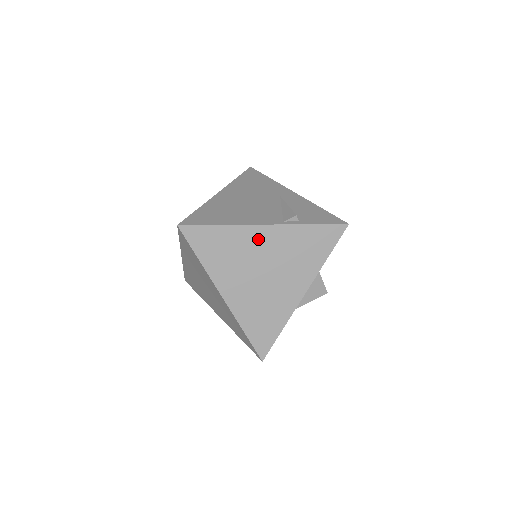
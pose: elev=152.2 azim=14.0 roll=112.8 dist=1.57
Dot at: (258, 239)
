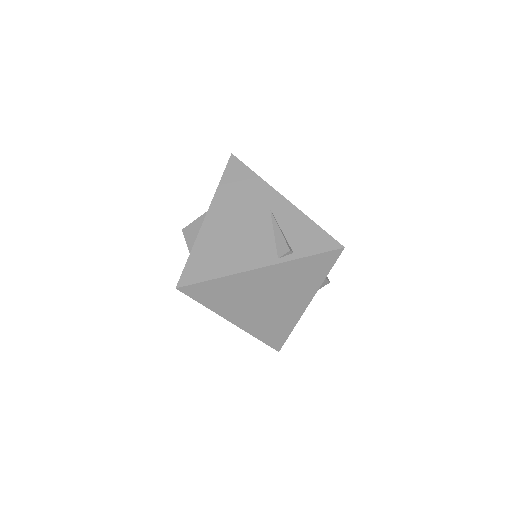
Dot at: (256, 279)
